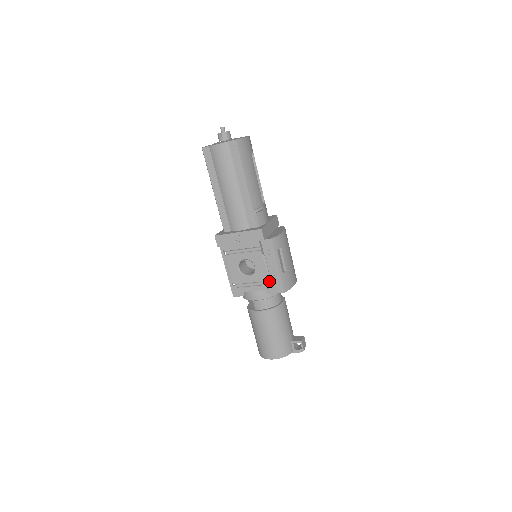
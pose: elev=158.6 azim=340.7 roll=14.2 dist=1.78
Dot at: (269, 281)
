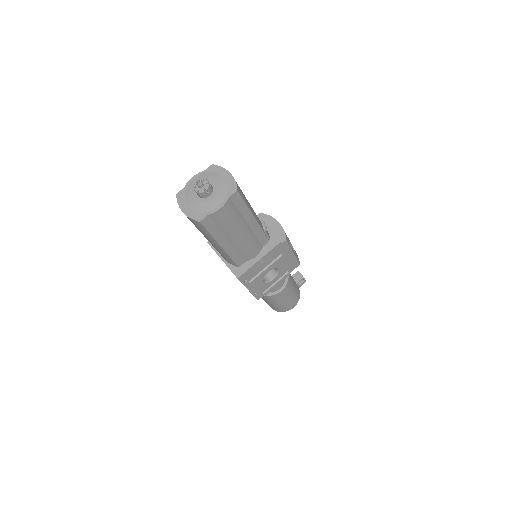
Dot at: (289, 268)
